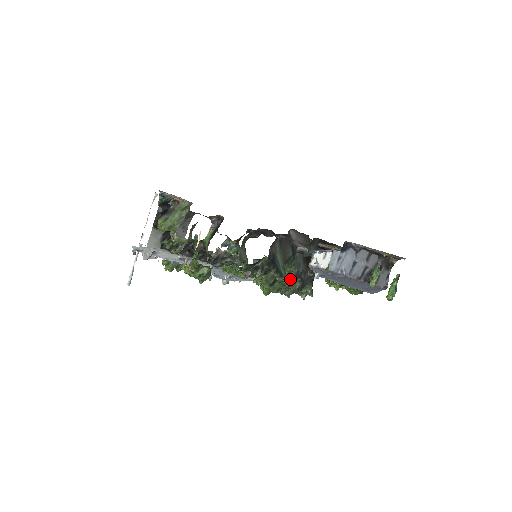
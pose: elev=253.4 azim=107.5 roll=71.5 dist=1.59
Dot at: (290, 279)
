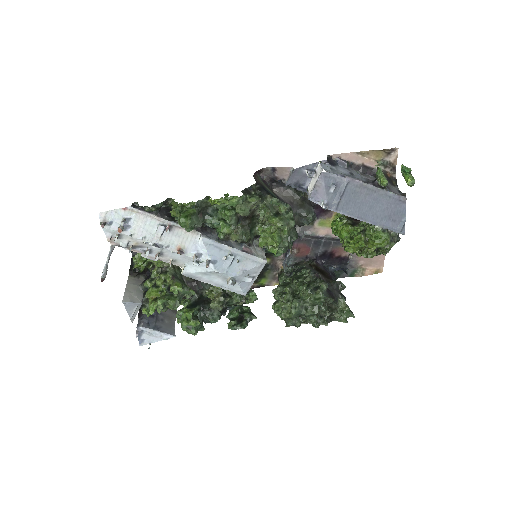
Dot at: (311, 282)
